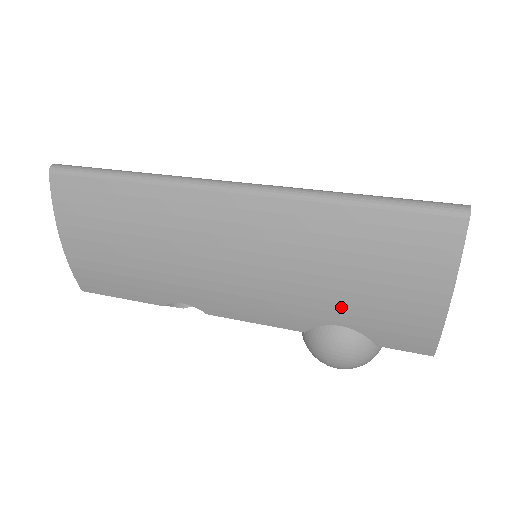
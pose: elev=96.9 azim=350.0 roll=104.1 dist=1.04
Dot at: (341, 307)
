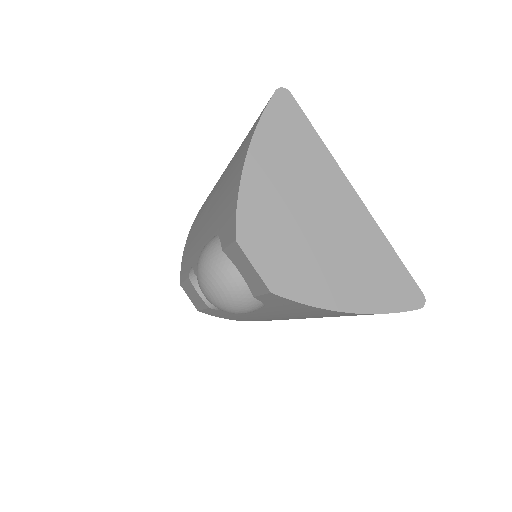
Dot at: (218, 212)
